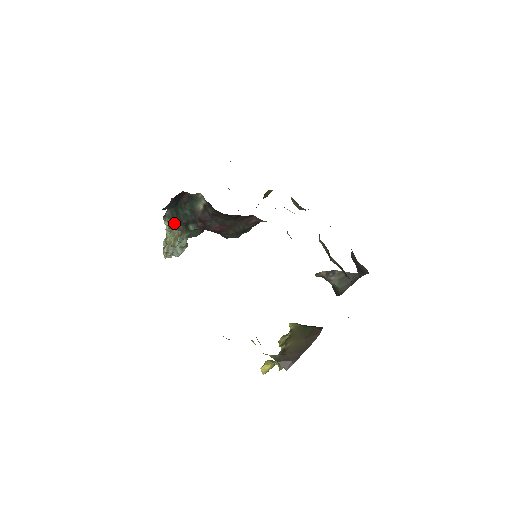
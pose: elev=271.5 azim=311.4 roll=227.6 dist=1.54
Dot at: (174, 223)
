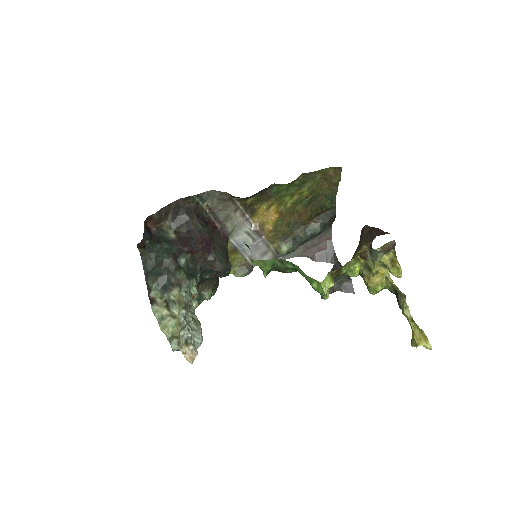
Dot at: (164, 284)
